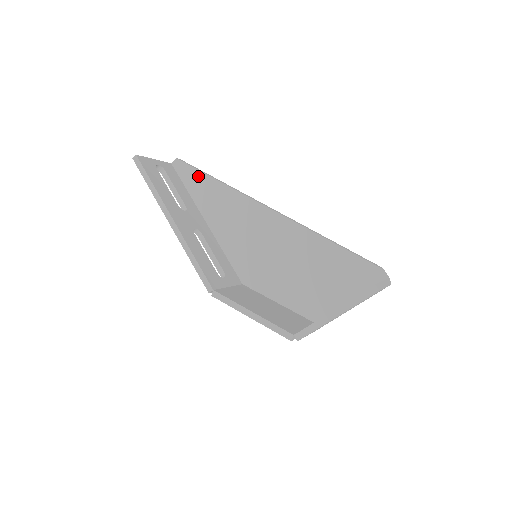
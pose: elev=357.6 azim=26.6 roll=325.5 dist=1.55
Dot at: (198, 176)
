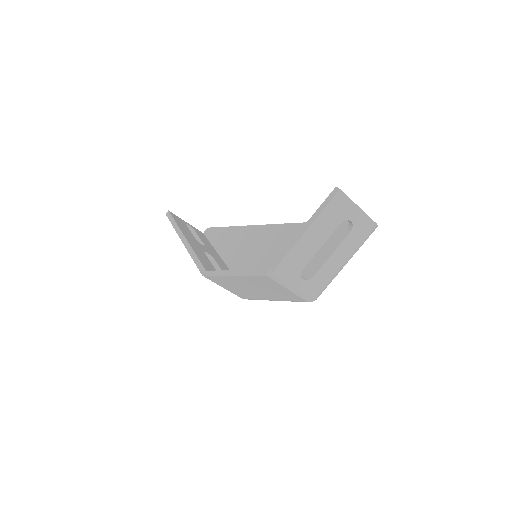
Dot at: (221, 231)
